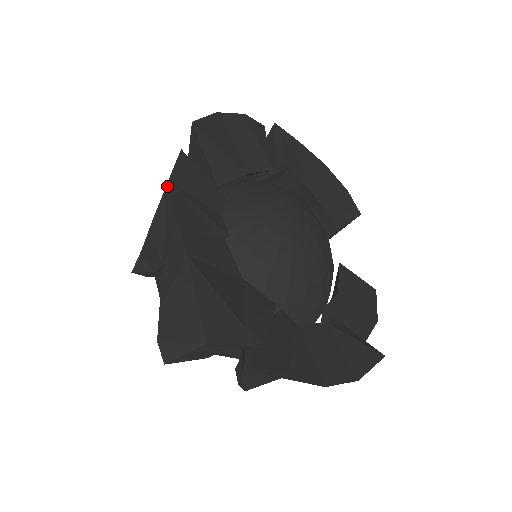
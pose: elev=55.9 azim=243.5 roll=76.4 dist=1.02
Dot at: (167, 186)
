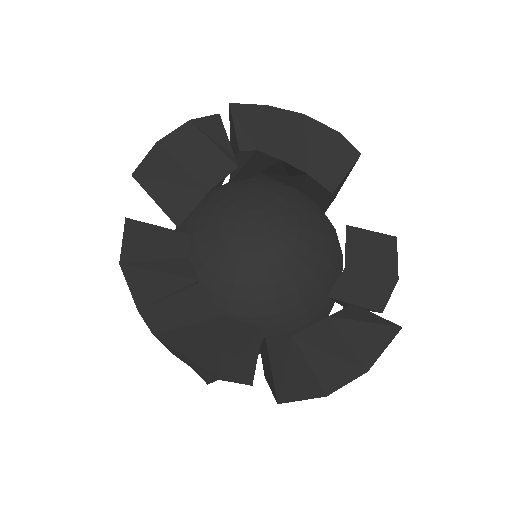
Dot at: (121, 267)
